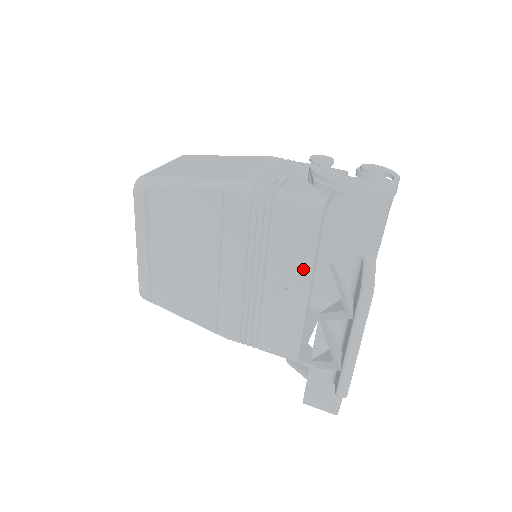
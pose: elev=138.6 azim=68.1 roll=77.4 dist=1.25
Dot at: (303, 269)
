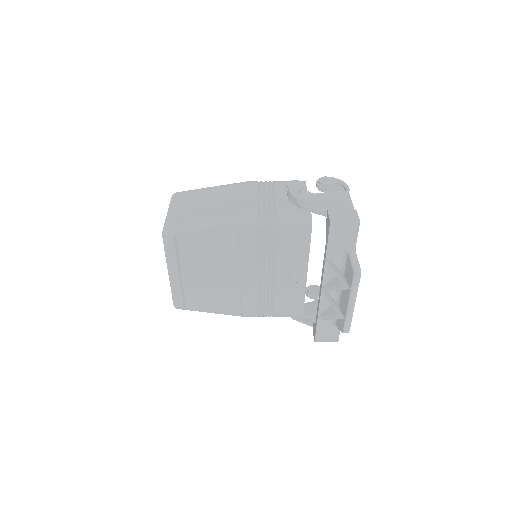
Dot at: (302, 262)
